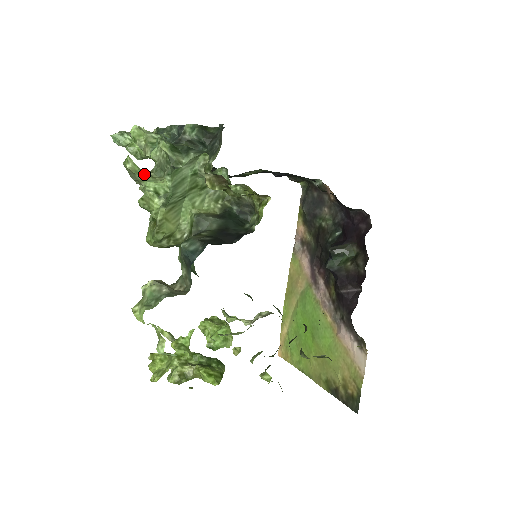
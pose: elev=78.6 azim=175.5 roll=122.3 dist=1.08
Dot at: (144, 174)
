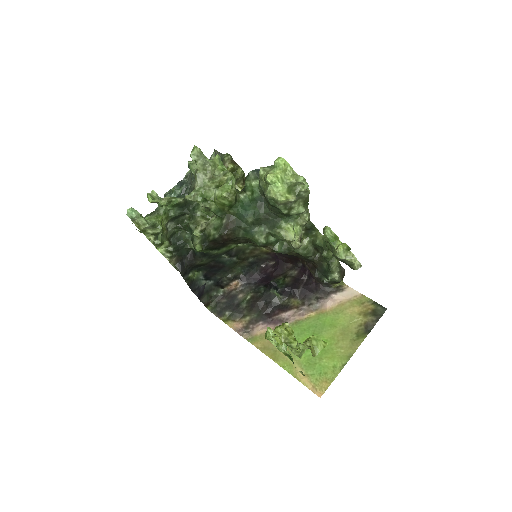
Dot at: (203, 159)
